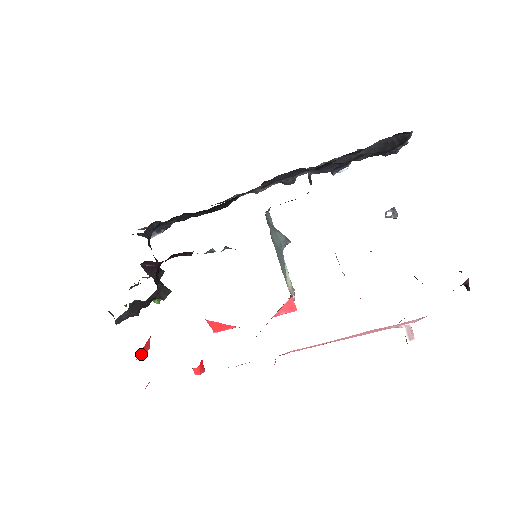
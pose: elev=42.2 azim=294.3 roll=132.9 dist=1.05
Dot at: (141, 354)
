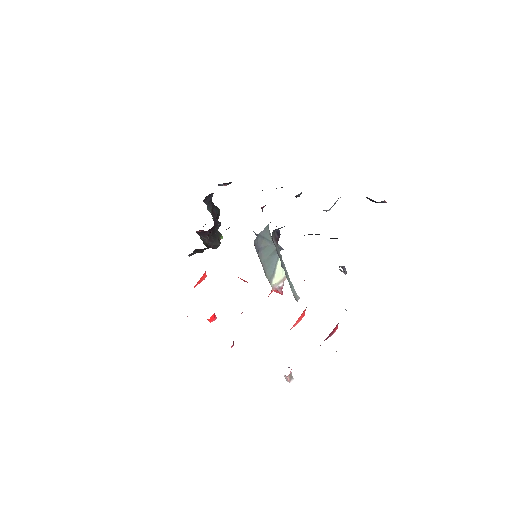
Dot at: occluded
